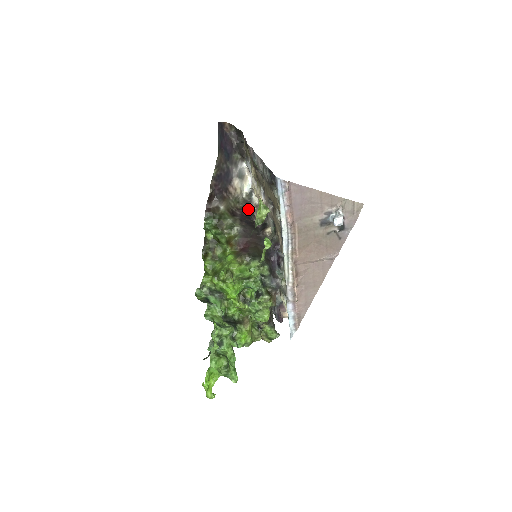
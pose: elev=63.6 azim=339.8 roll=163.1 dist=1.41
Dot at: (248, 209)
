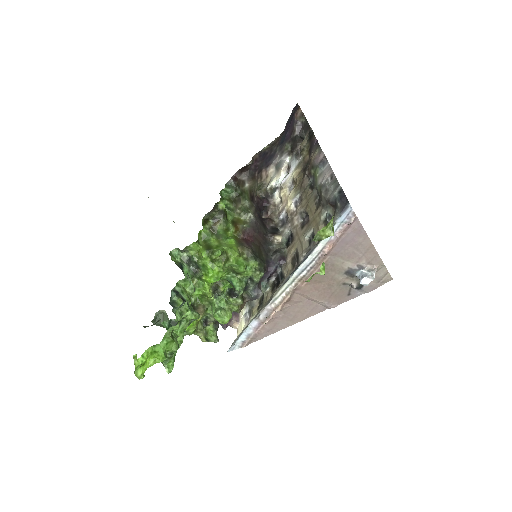
Dot at: (265, 203)
